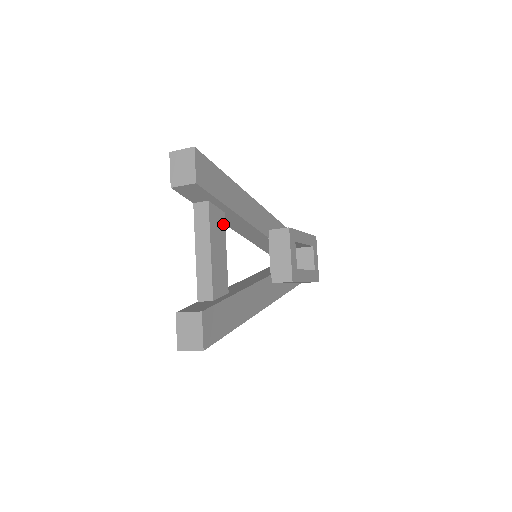
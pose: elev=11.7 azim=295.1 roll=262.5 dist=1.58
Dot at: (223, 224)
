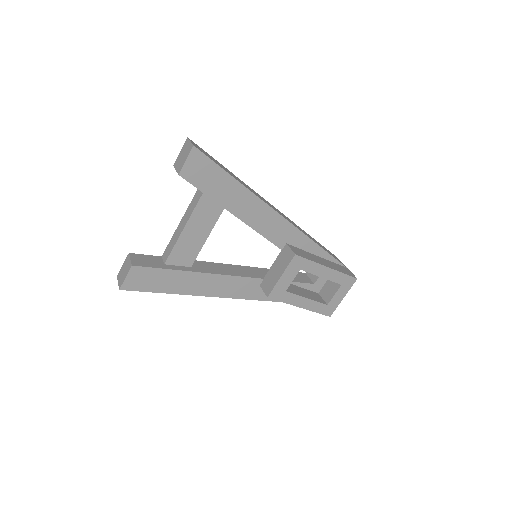
Dot at: (217, 215)
